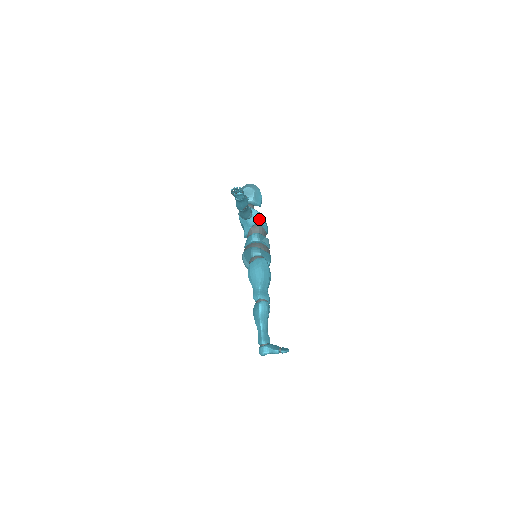
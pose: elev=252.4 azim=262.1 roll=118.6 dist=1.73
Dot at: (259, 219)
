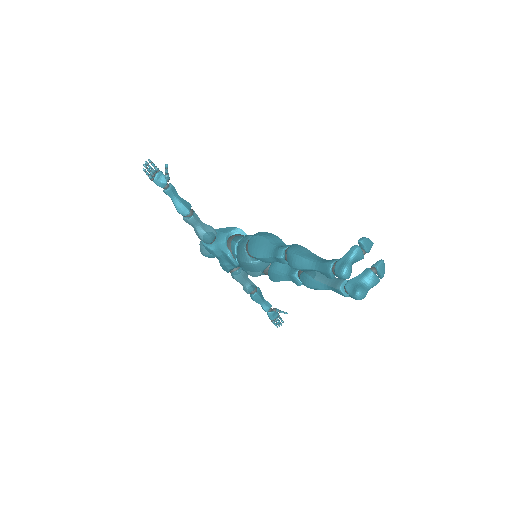
Dot at: (227, 230)
